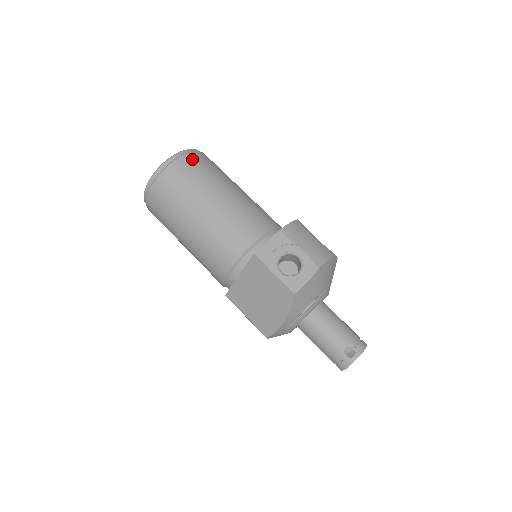
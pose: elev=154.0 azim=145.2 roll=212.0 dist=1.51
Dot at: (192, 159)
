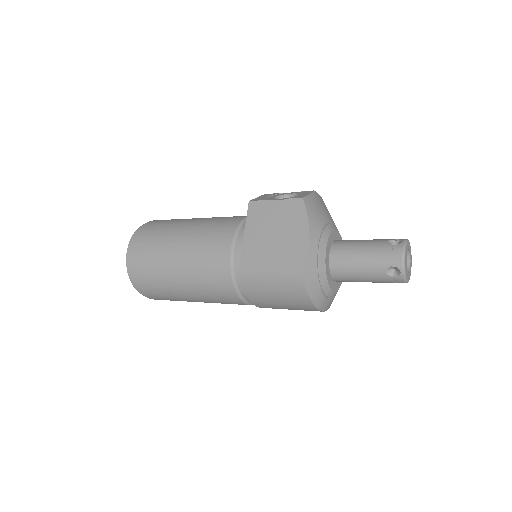
Dot at: occluded
